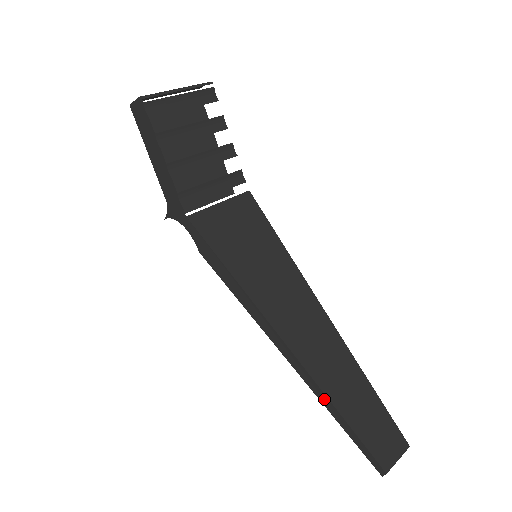
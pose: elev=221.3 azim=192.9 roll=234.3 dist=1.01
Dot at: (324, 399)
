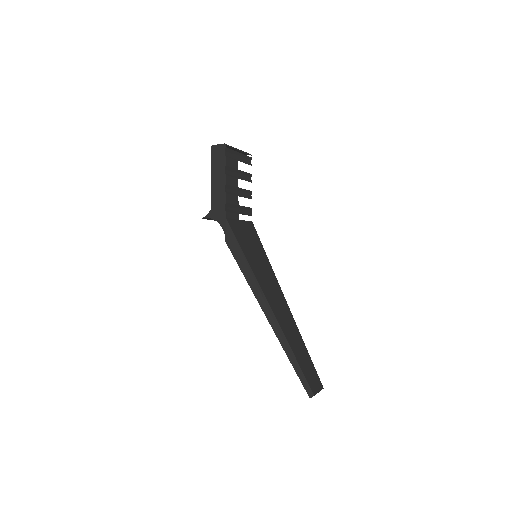
Dot at: (285, 345)
